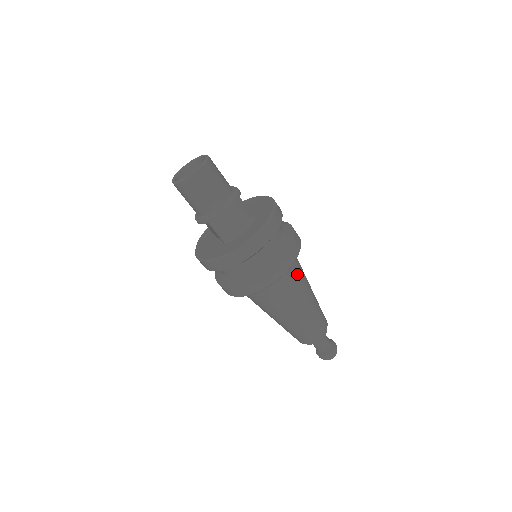
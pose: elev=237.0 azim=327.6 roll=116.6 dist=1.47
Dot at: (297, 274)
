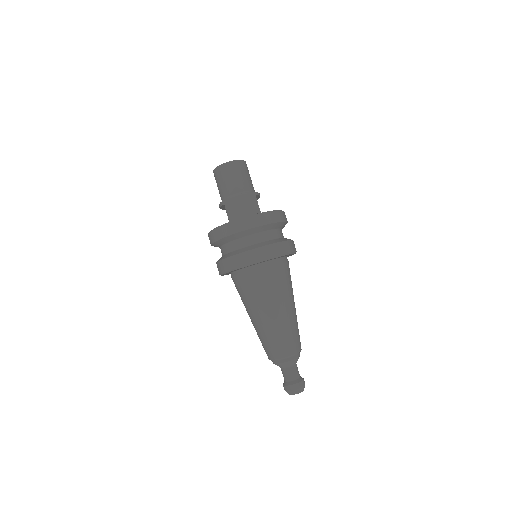
Dot at: (281, 277)
